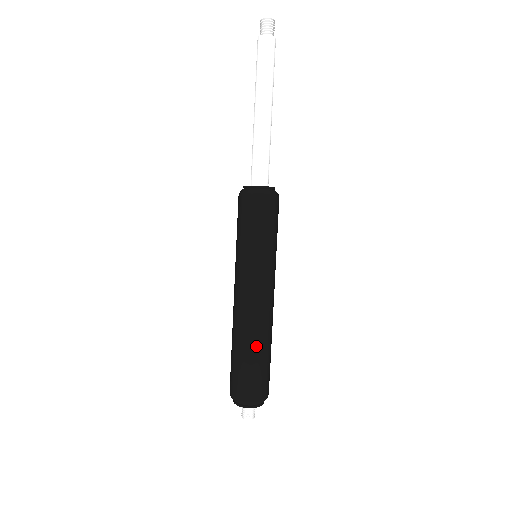
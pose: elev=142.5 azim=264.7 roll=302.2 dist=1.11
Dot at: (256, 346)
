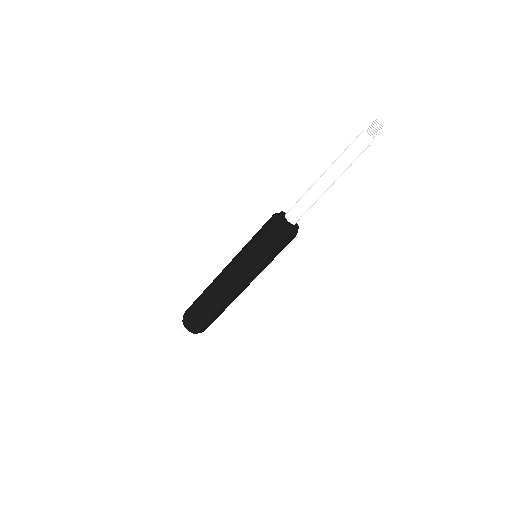
Dot at: (212, 301)
